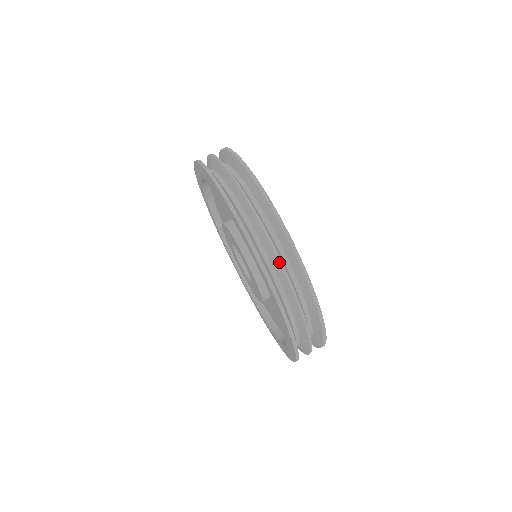
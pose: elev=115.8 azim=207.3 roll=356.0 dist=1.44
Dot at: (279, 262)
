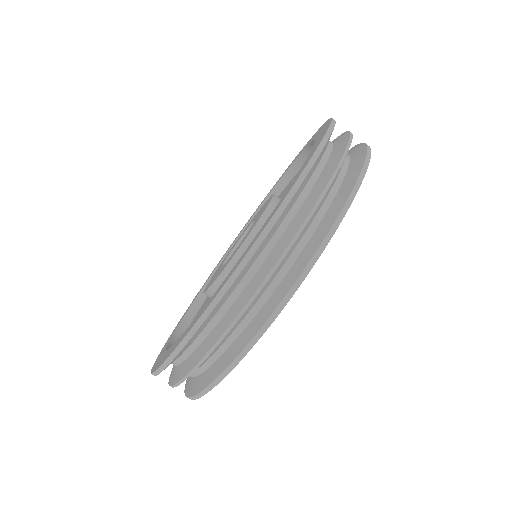
Dot at: (334, 172)
